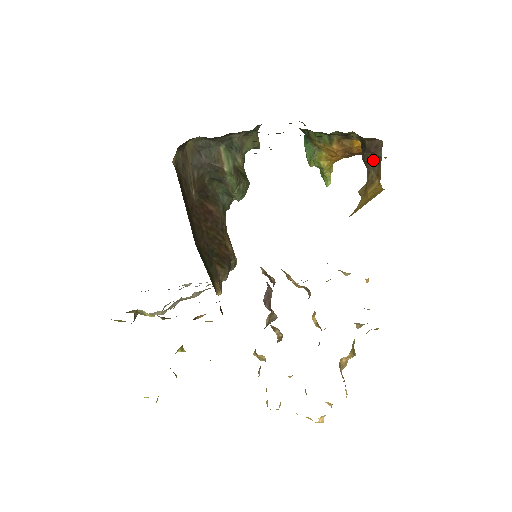
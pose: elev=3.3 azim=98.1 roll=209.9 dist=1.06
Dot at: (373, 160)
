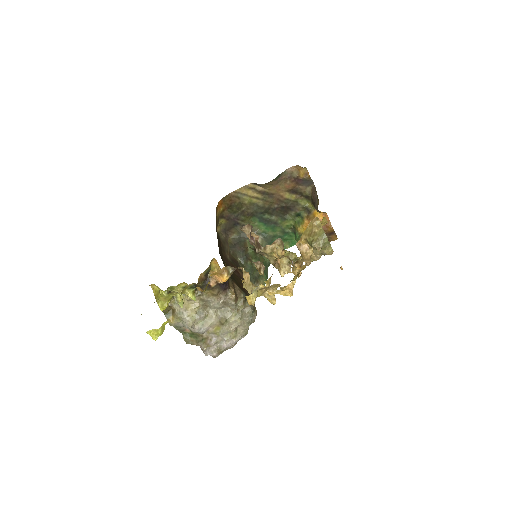
Dot at: (316, 199)
